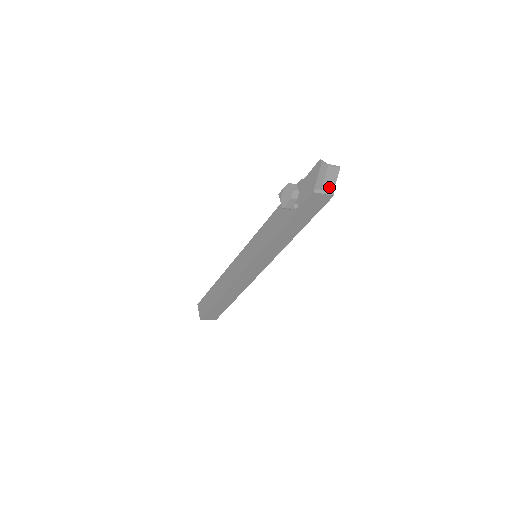
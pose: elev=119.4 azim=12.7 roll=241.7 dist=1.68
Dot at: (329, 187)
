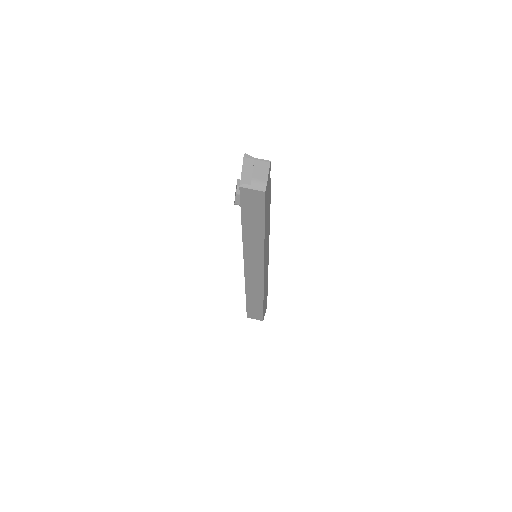
Dot at: (260, 182)
